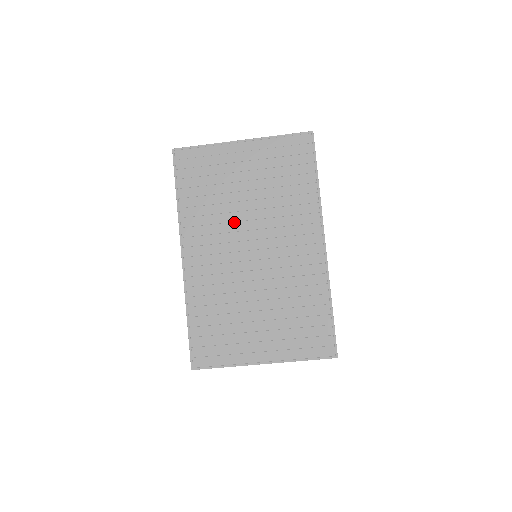
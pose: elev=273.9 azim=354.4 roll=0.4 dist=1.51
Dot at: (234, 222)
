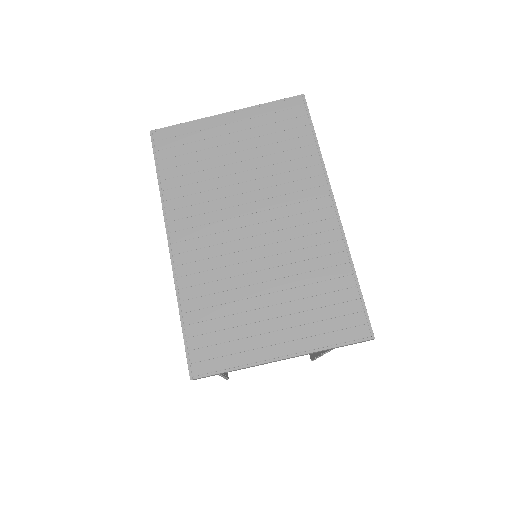
Dot at: (227, 197)
